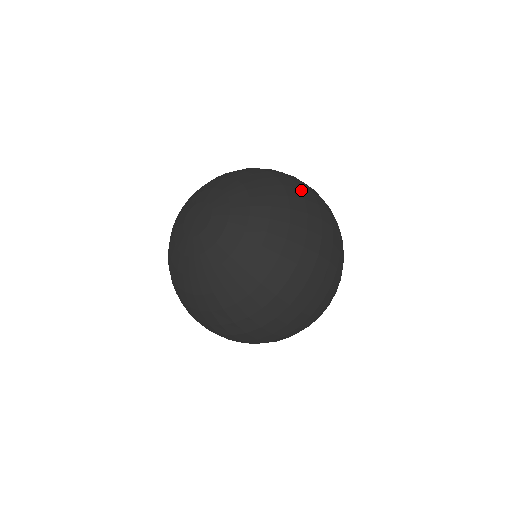
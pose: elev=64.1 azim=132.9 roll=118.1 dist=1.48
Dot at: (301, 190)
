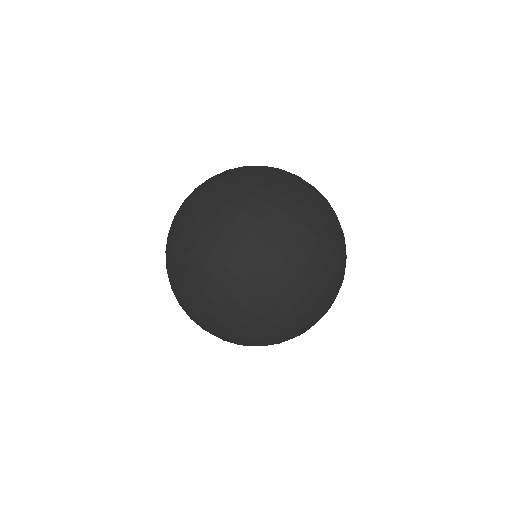
Dot at: (276, 195)
